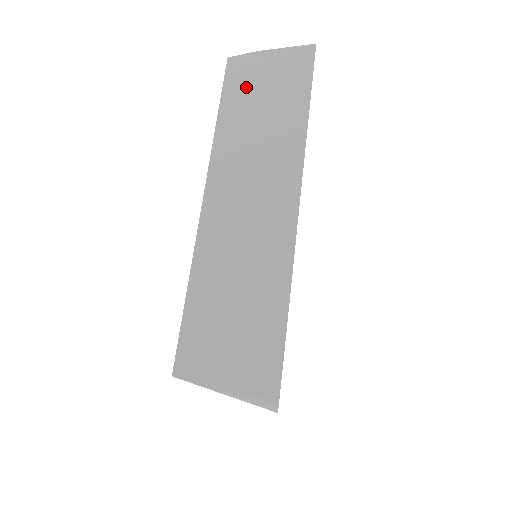
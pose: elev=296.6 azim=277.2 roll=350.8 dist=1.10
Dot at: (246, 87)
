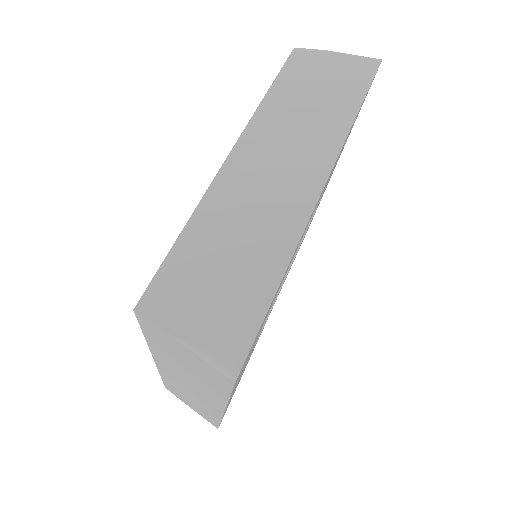
Dot at: (304, 75)
